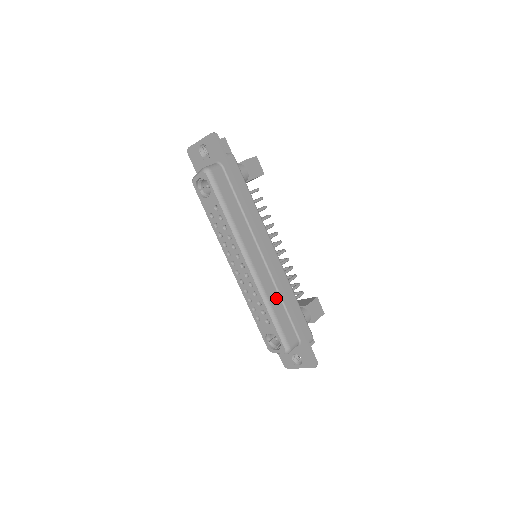
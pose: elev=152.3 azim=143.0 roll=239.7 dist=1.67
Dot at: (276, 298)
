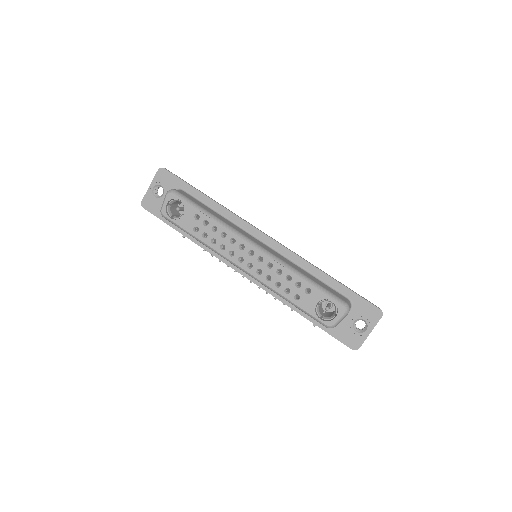
Dot at: (300, 269)
